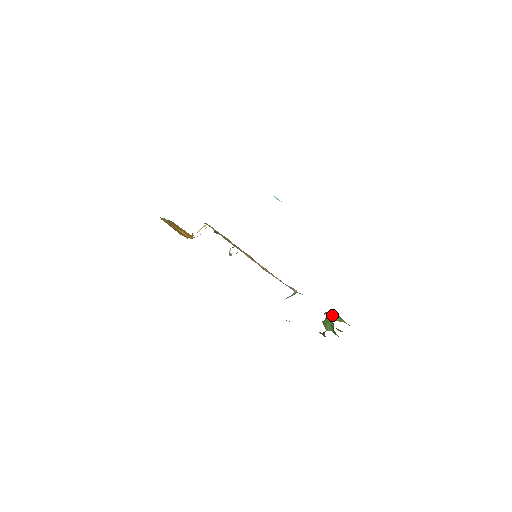
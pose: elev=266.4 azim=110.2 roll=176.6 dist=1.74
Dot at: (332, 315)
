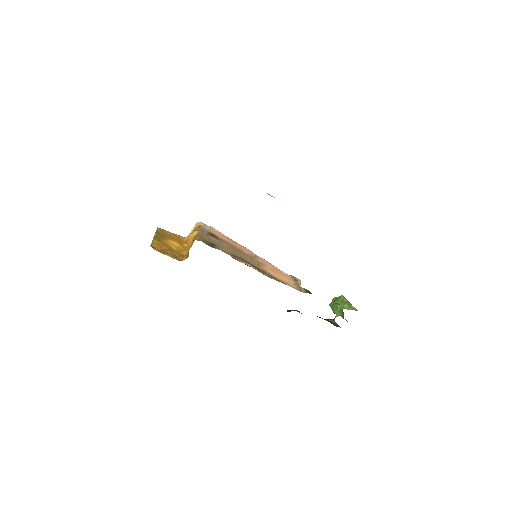
Dot at: (339, 299)
